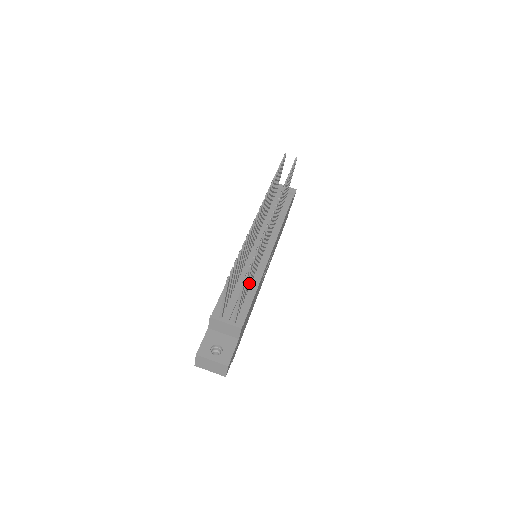
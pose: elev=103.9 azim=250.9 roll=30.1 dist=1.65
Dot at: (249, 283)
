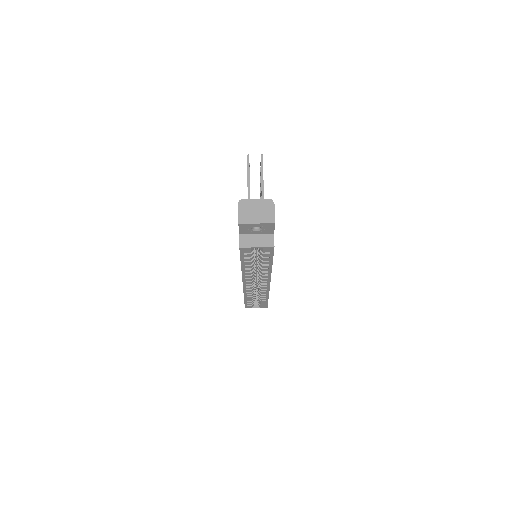
Dot at: occluded
